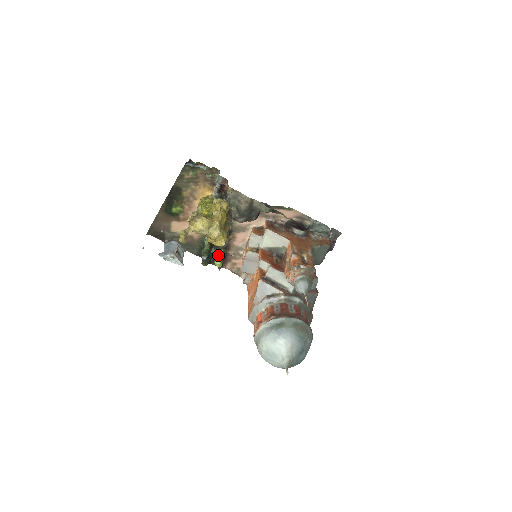
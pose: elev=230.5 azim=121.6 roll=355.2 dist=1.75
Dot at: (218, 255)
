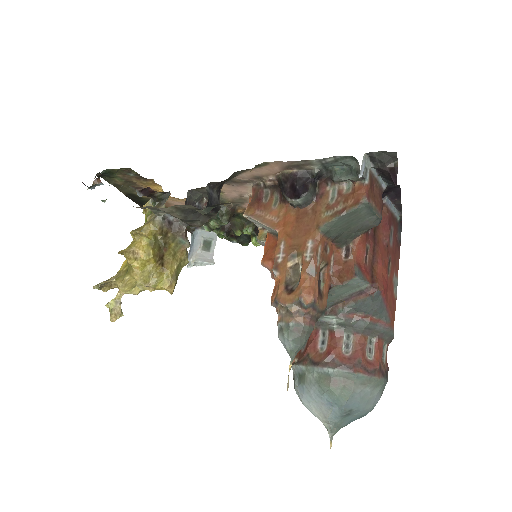
Dot at: occluded
